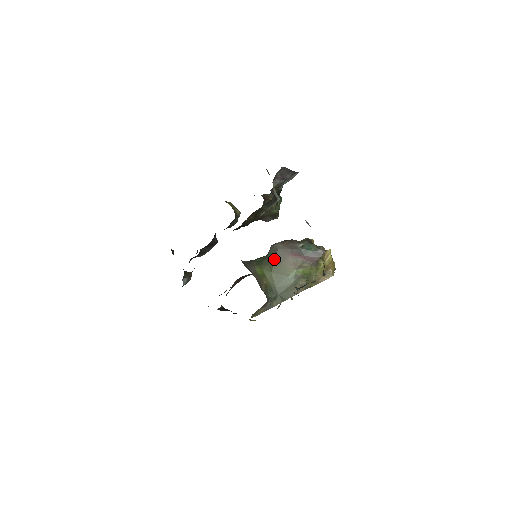
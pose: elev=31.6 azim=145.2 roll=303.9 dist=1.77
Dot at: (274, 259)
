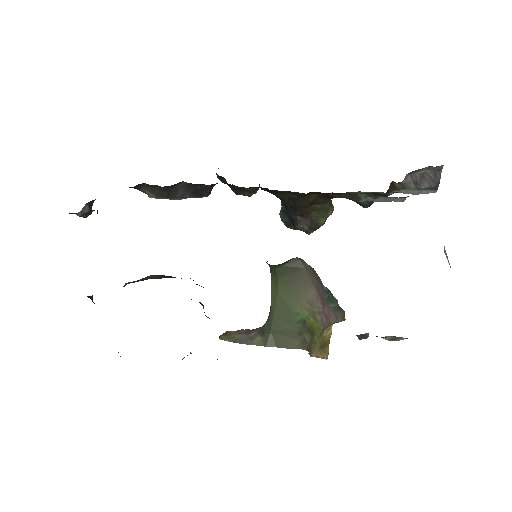
Dot at: (292, 277)
